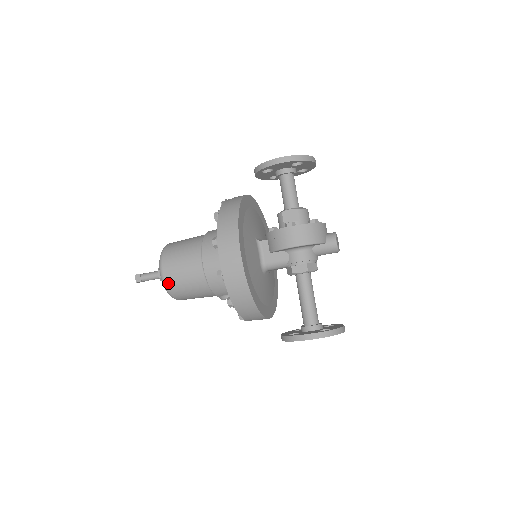
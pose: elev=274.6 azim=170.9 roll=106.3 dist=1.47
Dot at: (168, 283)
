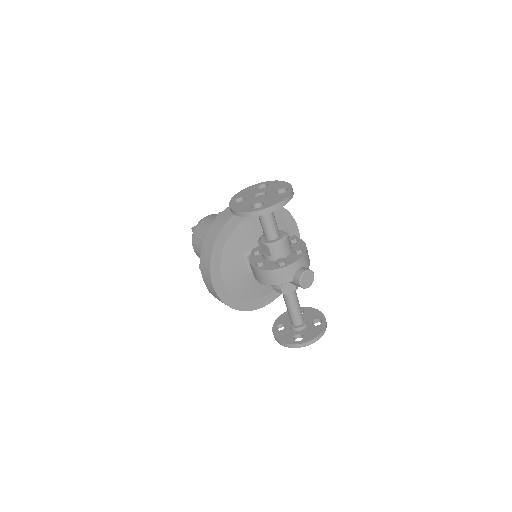
Dot at: occluded
